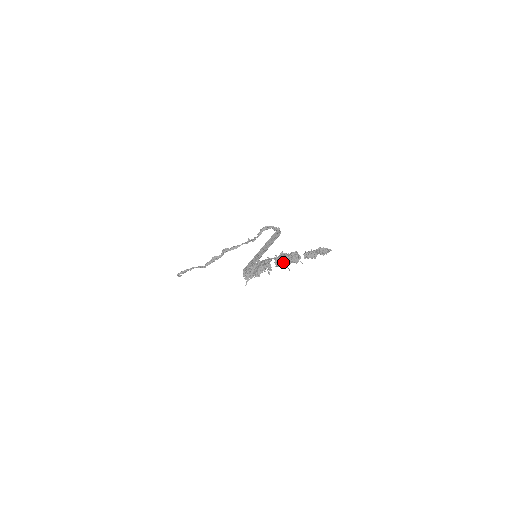
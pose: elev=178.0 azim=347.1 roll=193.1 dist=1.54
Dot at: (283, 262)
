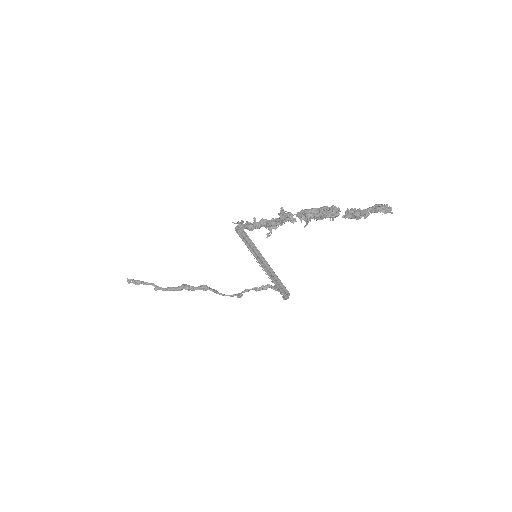
Dot at: (310, 214)
